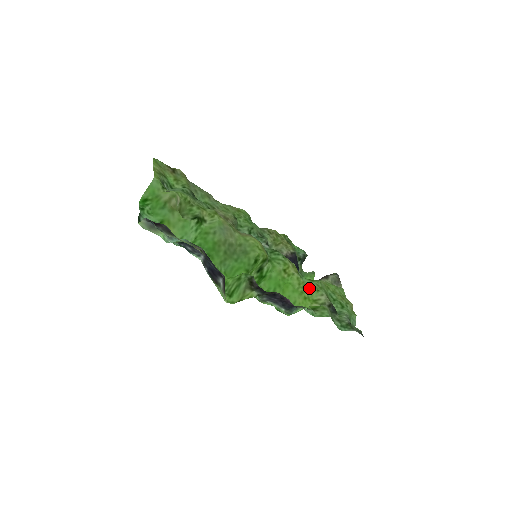
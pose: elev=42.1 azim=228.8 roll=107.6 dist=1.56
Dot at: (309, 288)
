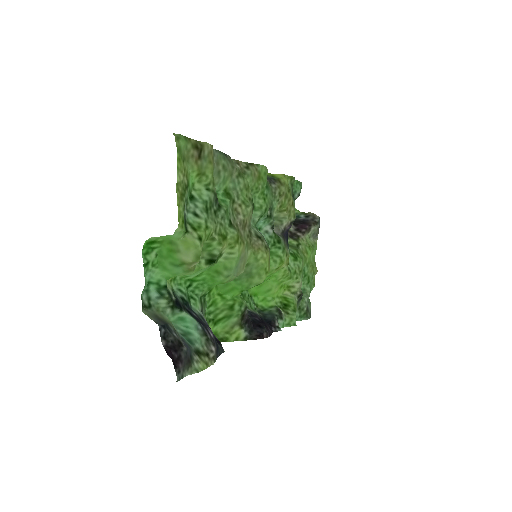
Dot at: (290, 277)
